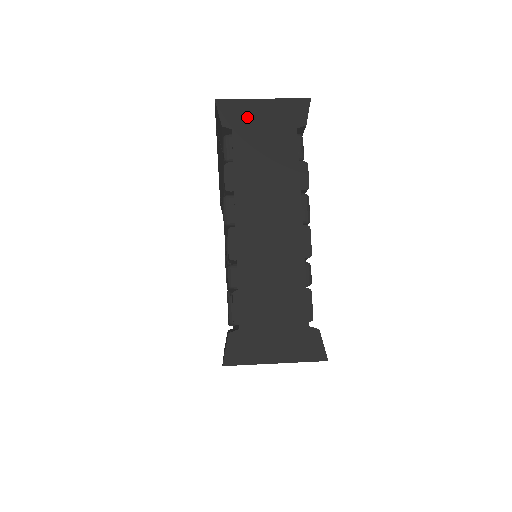
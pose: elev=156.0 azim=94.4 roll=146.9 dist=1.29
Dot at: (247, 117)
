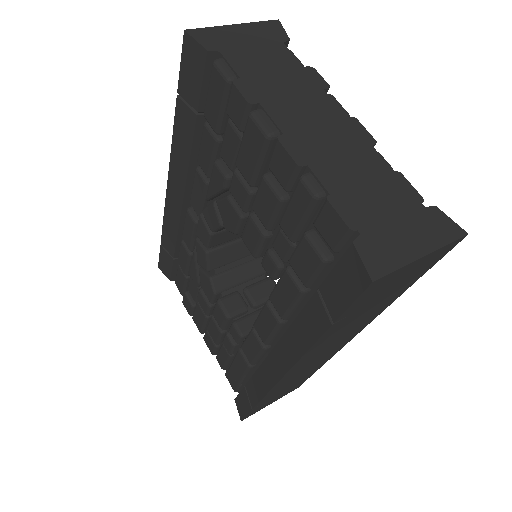
Dot at: (228, 40)
